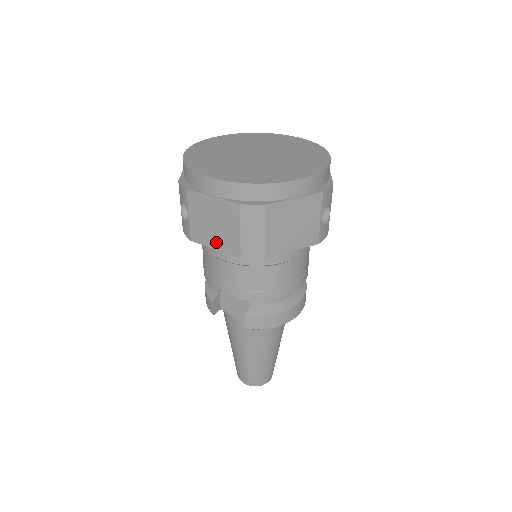
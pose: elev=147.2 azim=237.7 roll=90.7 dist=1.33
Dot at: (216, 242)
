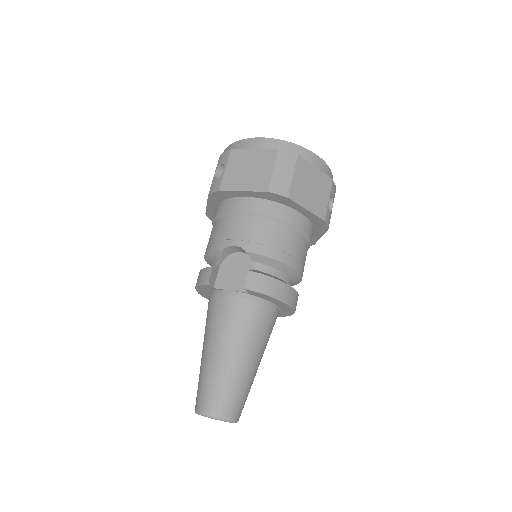
Dot at: (246, 184)
